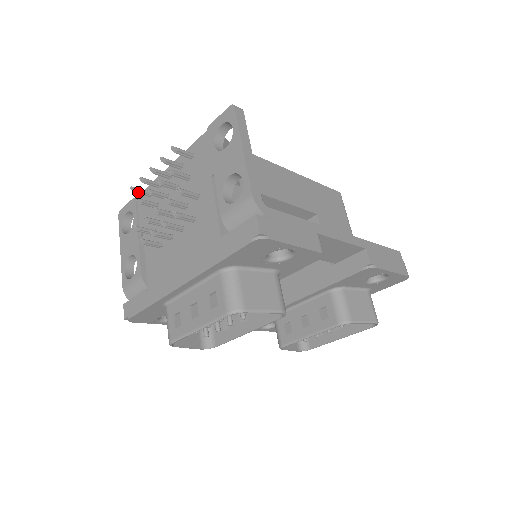
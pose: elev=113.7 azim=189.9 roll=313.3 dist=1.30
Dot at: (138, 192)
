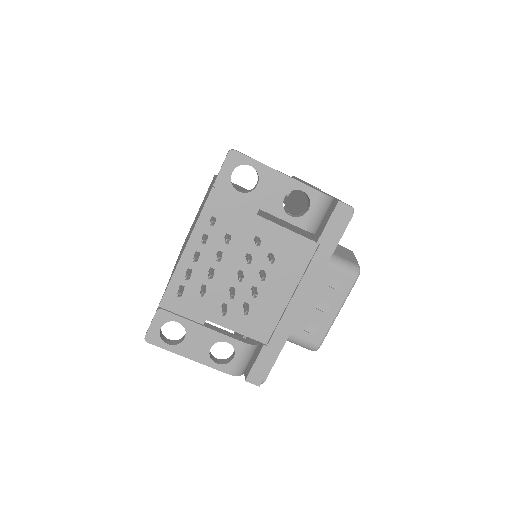
Dot at: (181, 294)
